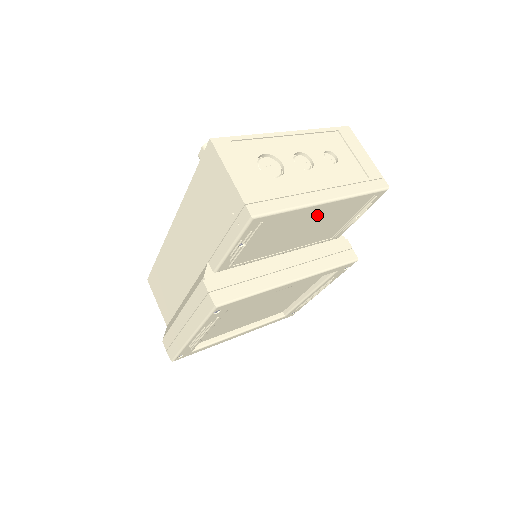
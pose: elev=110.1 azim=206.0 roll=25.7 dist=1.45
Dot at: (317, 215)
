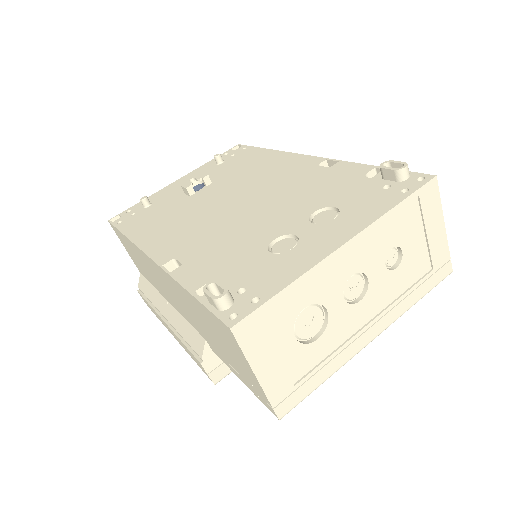
Dot at: occluded
